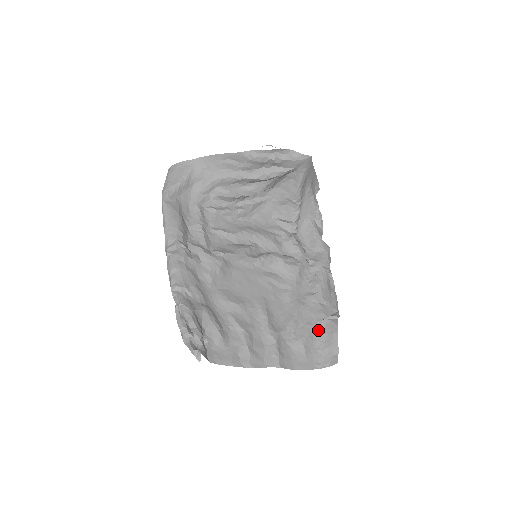
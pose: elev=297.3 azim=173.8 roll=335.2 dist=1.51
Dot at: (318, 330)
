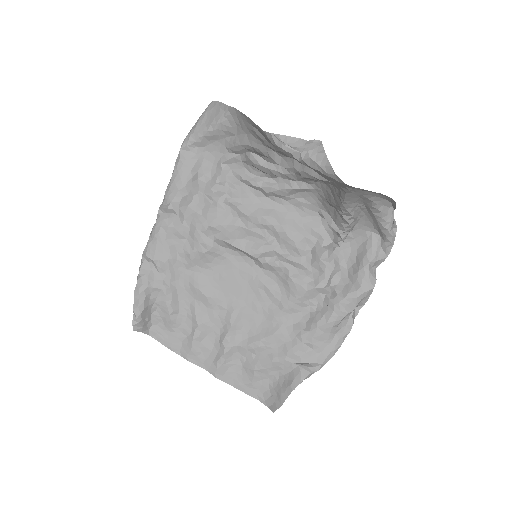
Dot at: (282, 368)
